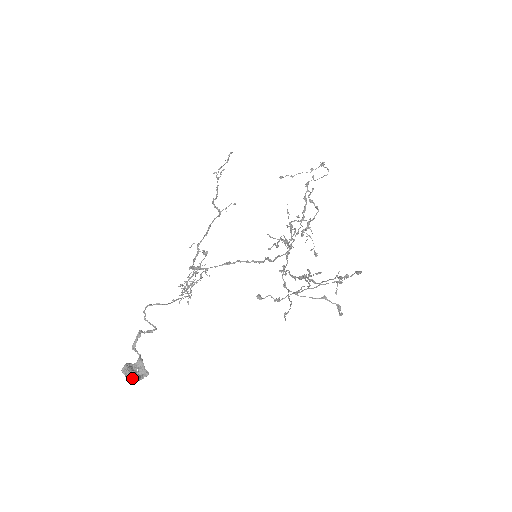
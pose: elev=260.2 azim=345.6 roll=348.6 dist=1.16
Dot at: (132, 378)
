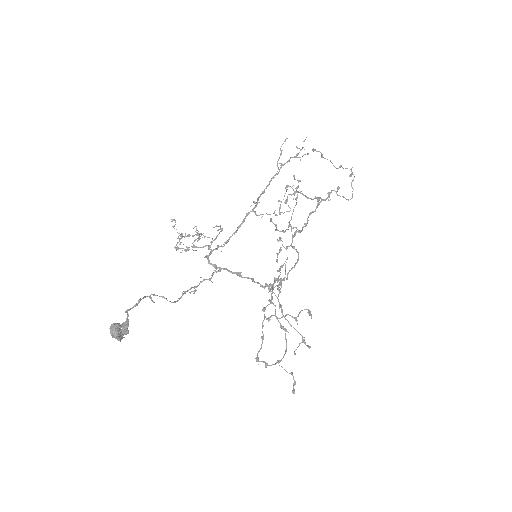
Dot at: (117, 338)
